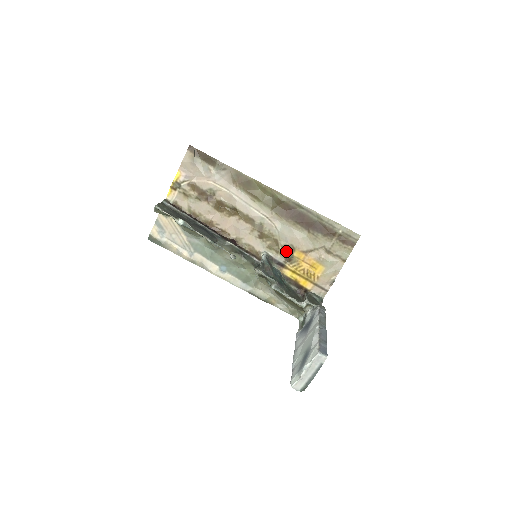
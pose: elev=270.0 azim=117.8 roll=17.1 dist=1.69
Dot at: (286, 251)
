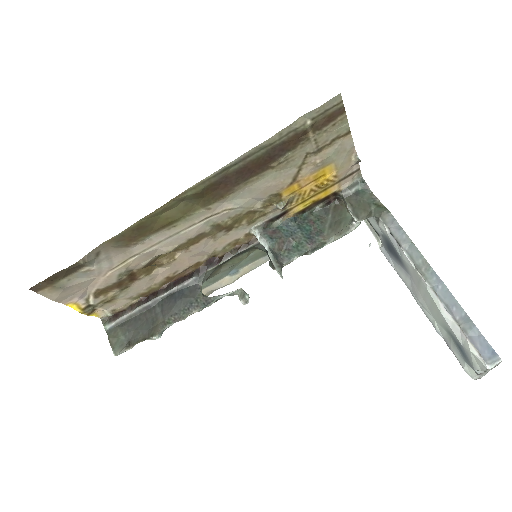
Dot at: (272, 206)
